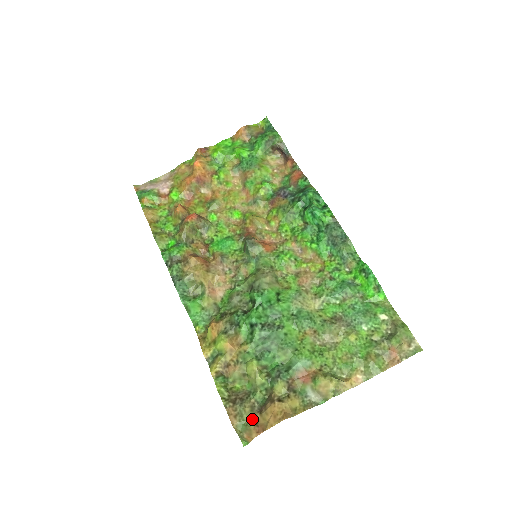
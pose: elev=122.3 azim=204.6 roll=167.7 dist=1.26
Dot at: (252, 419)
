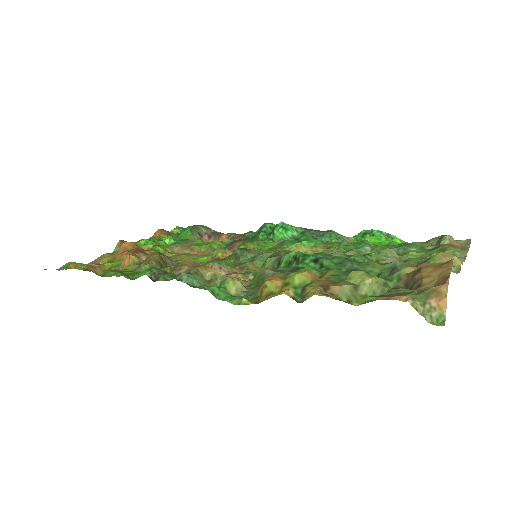
Dot at: (419, 291)
